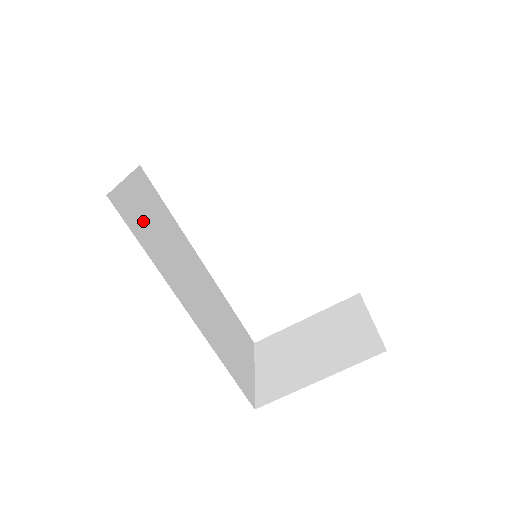
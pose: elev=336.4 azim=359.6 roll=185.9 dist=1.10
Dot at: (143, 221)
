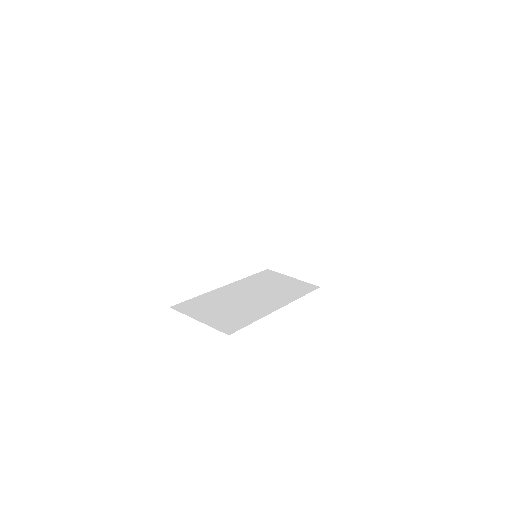
Dot at: (227, 318)
